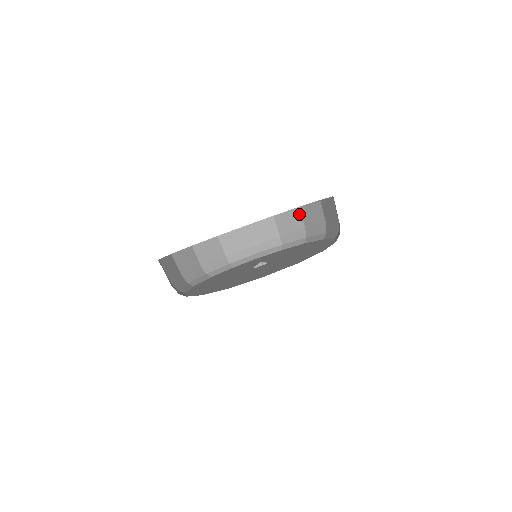
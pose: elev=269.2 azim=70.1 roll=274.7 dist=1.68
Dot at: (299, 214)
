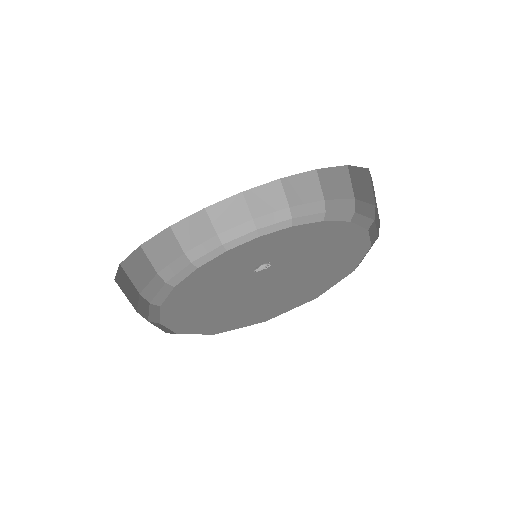
Dot at: (316, 179)
